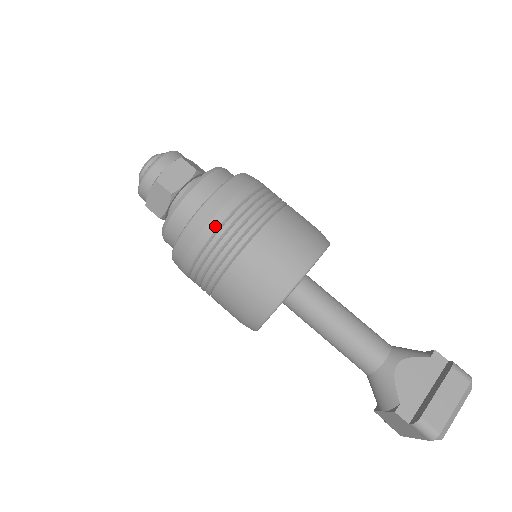
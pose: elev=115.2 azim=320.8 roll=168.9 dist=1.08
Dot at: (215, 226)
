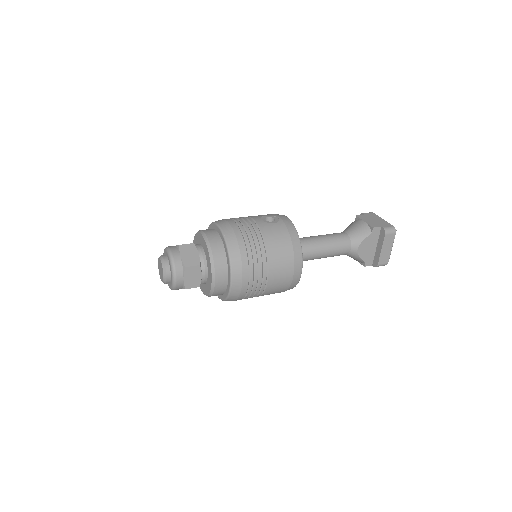
Dot at: (244, 293)
